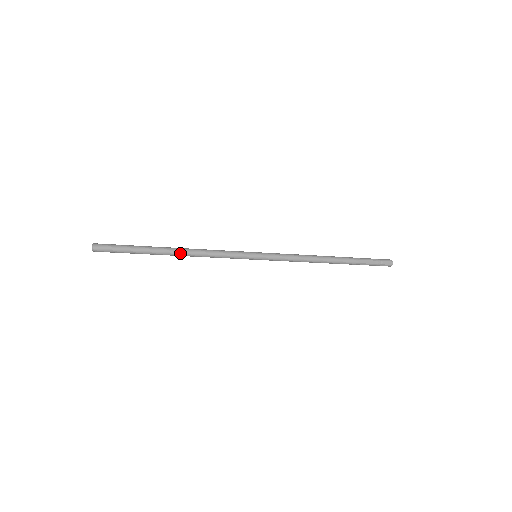
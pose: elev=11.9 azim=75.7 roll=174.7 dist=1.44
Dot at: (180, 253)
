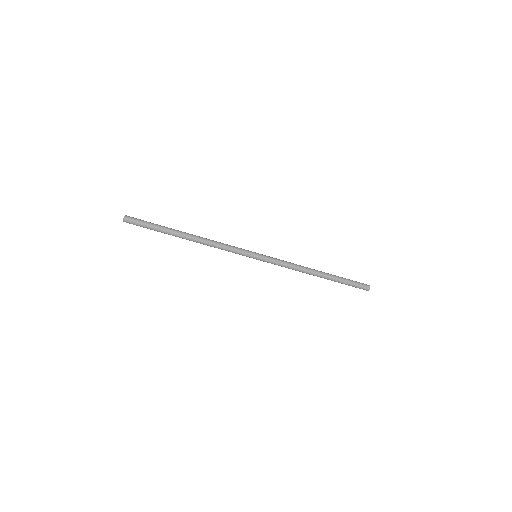
Dot at: (194, 239)
